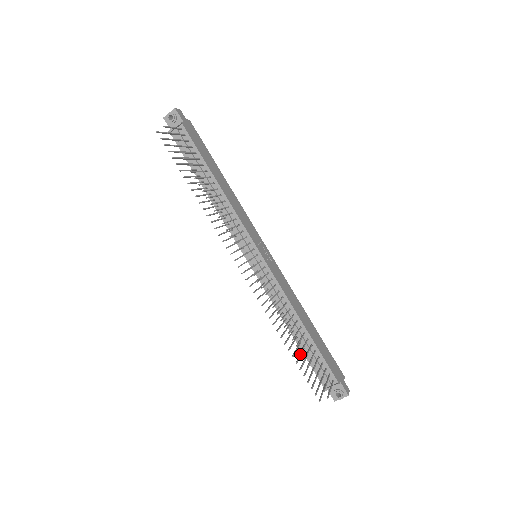
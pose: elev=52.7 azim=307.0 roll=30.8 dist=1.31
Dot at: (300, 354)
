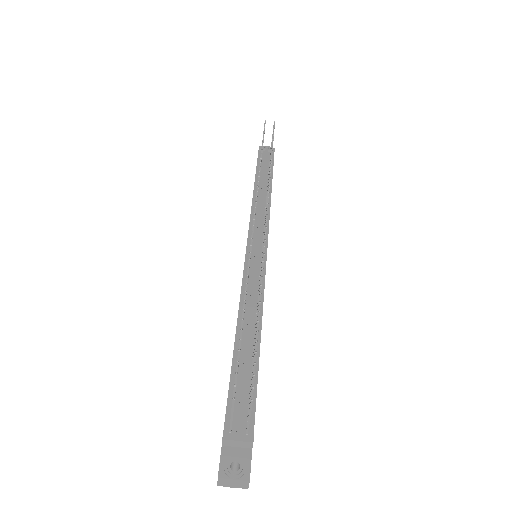
Dot at: occluded
